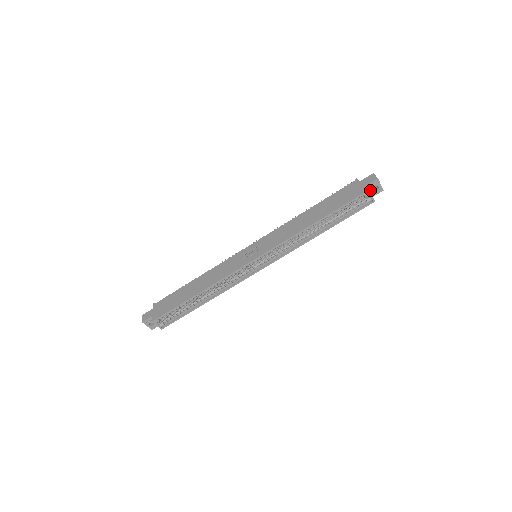
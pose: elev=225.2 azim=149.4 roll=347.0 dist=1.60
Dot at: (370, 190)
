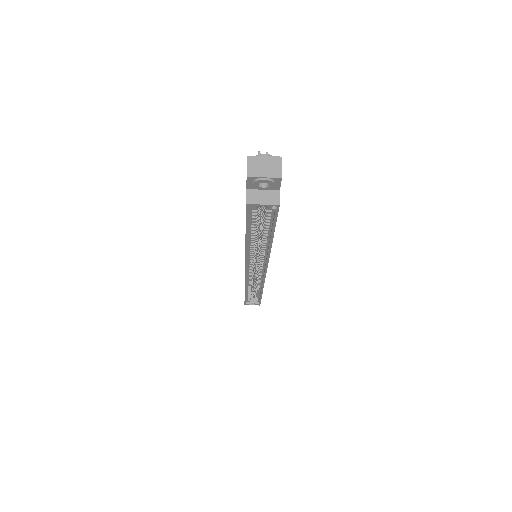
Dot at: (261, 188)
